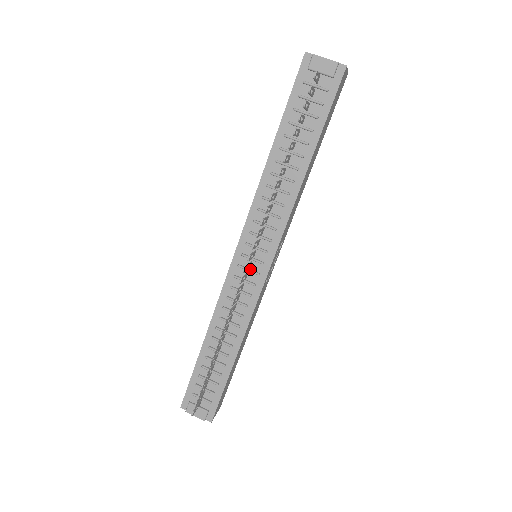
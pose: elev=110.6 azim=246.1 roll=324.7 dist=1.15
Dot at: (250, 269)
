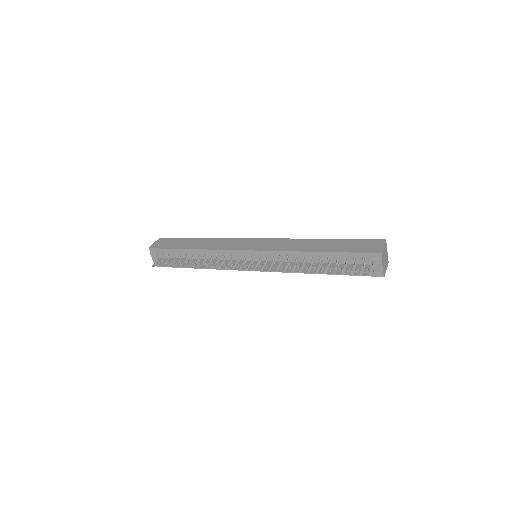
Dot at: (246, 262)
